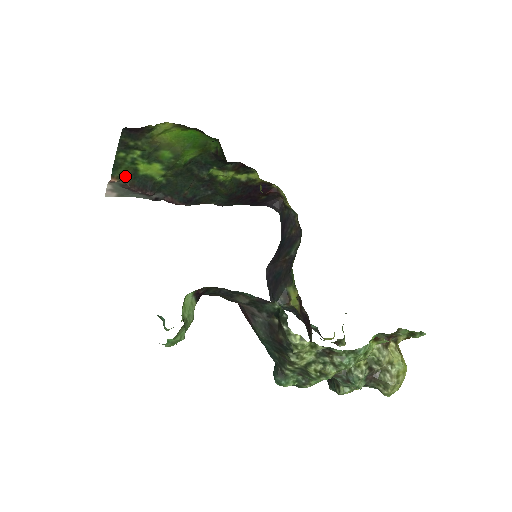
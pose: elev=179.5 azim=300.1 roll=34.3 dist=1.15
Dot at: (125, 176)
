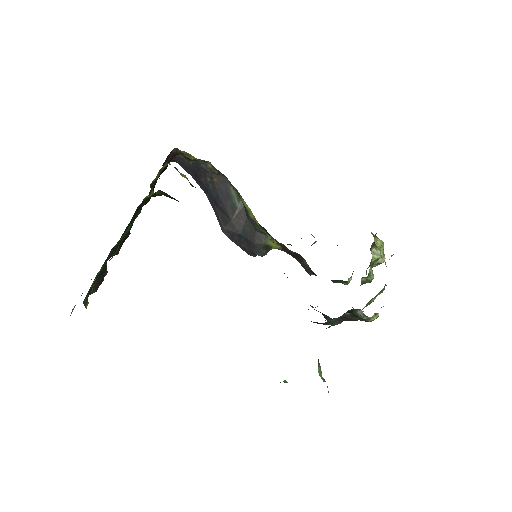
Dot at: (89, 291)
